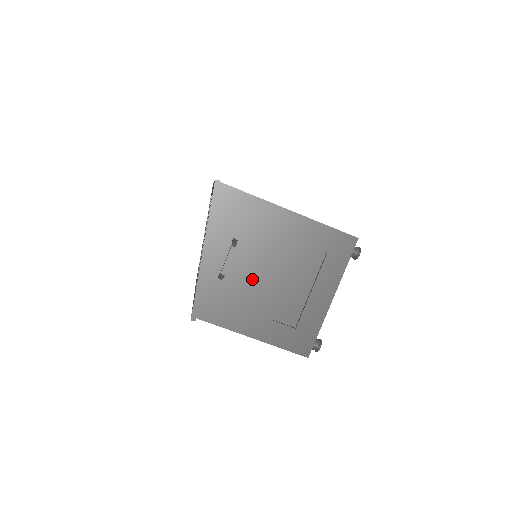
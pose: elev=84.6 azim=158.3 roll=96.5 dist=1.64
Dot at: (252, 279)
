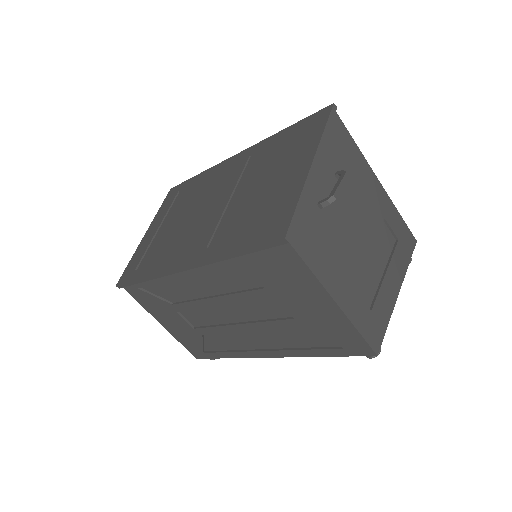
Dot at: (344, 228)
